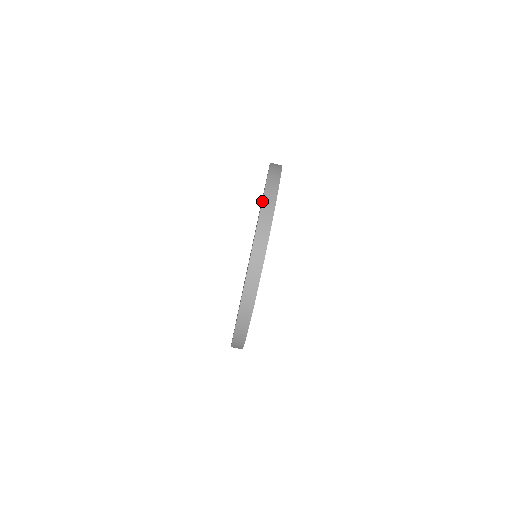
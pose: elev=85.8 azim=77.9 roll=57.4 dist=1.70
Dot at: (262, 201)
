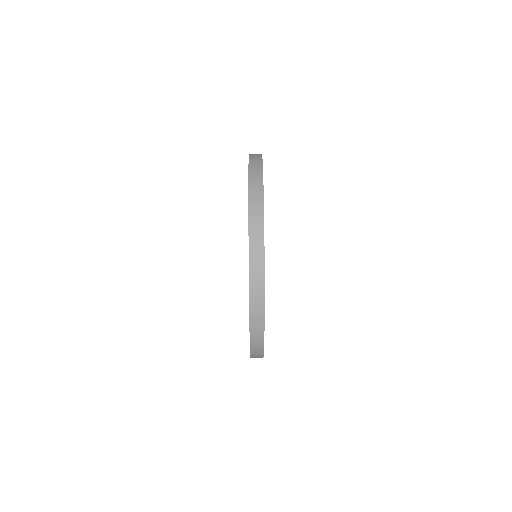
Dot at: occluded
